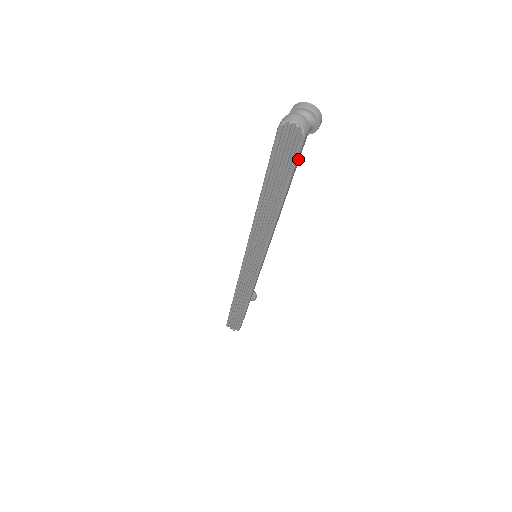
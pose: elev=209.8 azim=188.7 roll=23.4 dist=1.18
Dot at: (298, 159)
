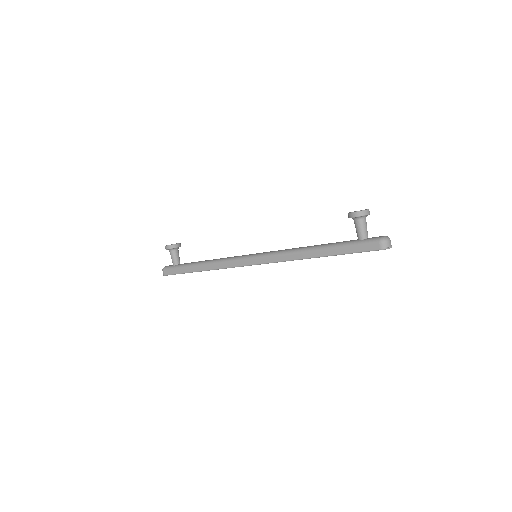
Dot at: occluded
